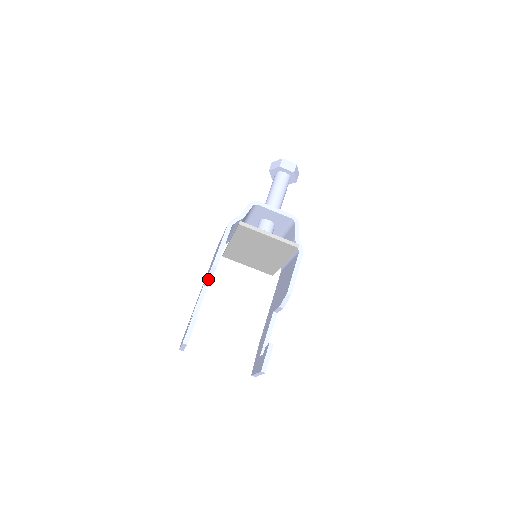
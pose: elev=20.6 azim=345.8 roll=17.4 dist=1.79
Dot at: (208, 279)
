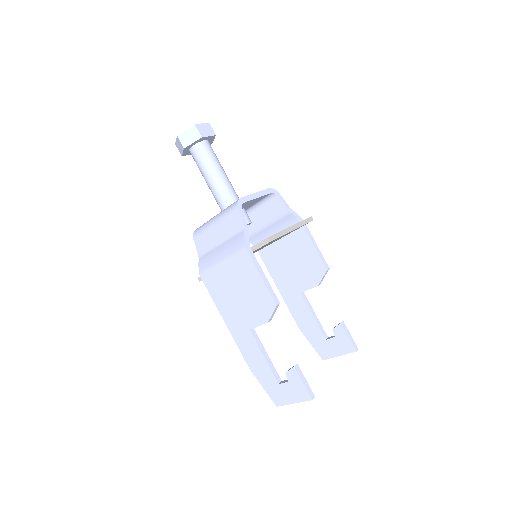
Dot at: (269, 321)
